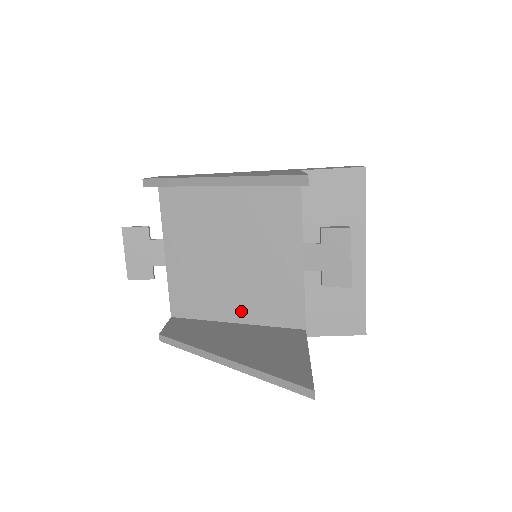
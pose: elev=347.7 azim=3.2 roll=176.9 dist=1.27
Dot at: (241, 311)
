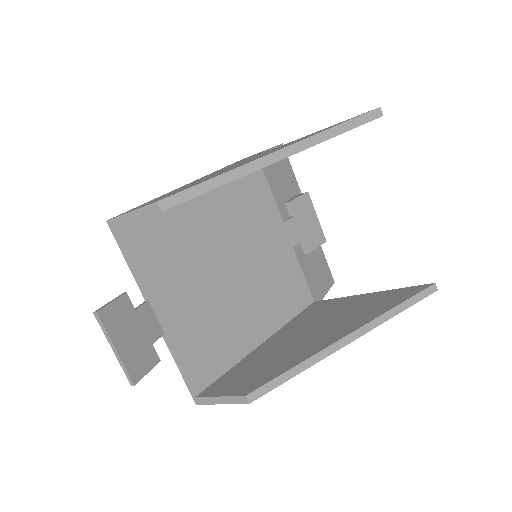
Dot at: (263, 325)
